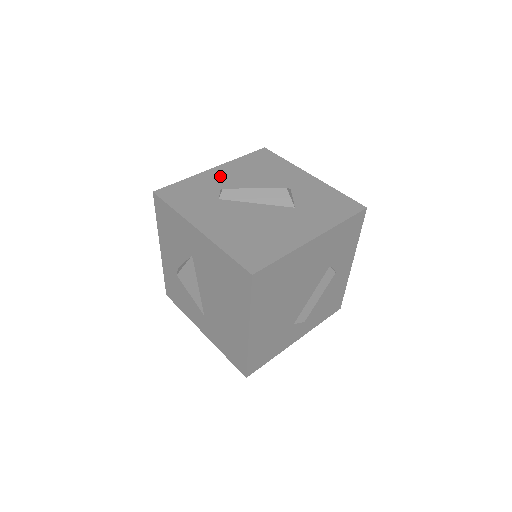
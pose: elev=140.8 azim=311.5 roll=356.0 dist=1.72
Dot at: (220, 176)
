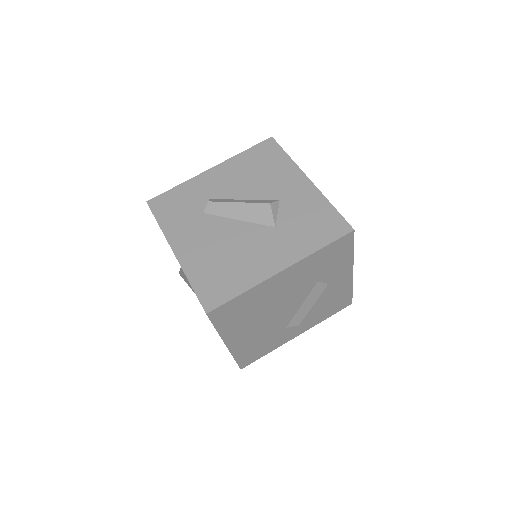
Dot at: (214, 180)
